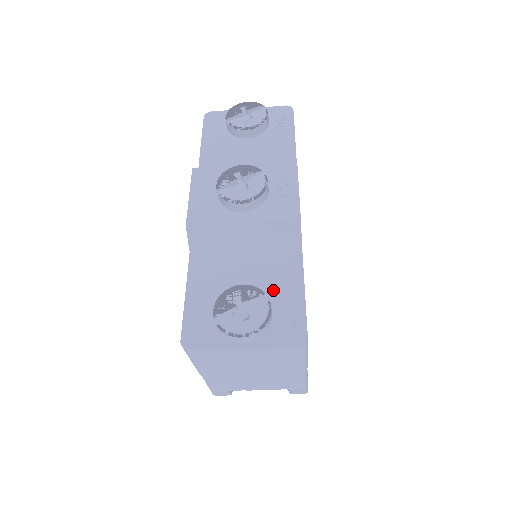
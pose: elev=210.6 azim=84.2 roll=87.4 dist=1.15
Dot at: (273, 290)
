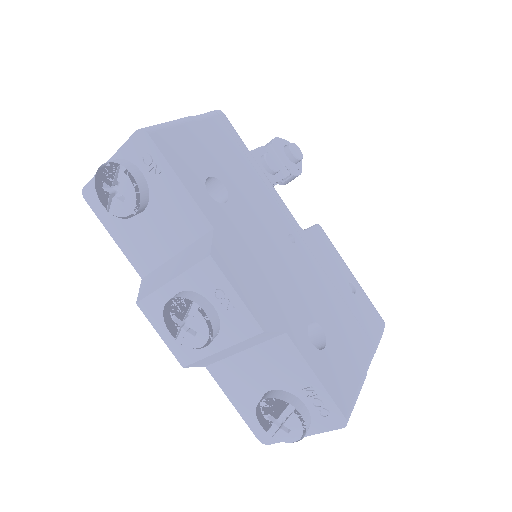
Dot at: (292, 384)
